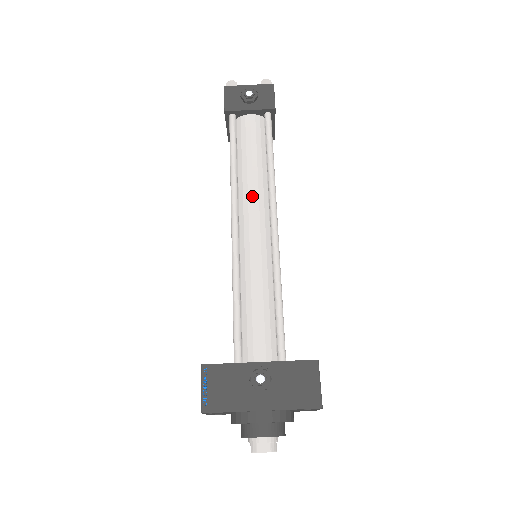
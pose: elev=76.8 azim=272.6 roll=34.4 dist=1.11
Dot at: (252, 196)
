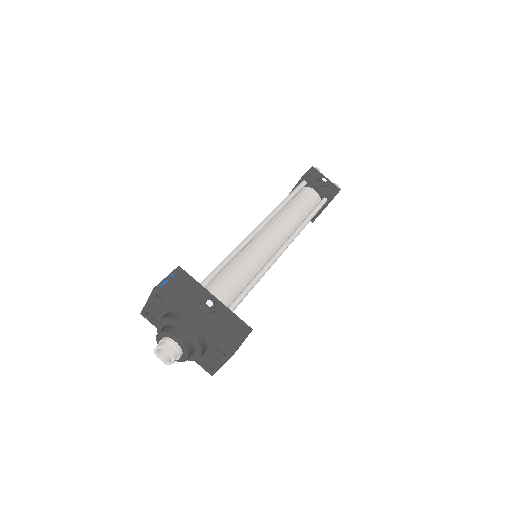
Dot at: (284, 223)
